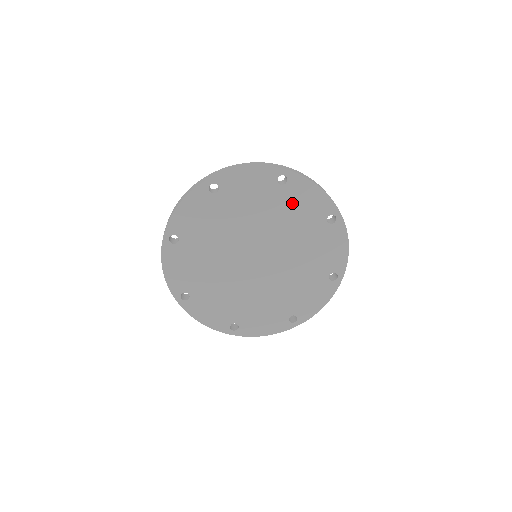
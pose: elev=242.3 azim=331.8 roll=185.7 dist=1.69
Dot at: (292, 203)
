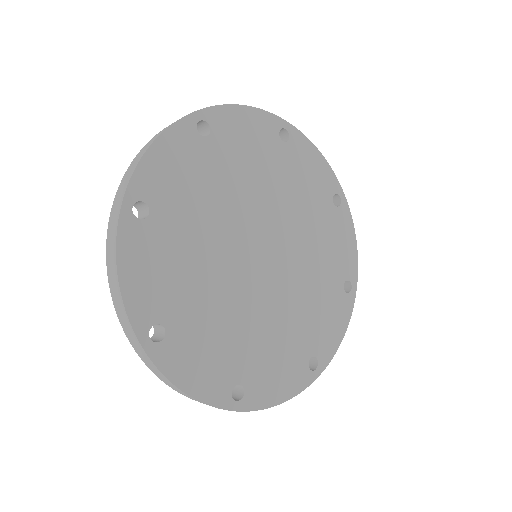
Dot at: (330, 231)
